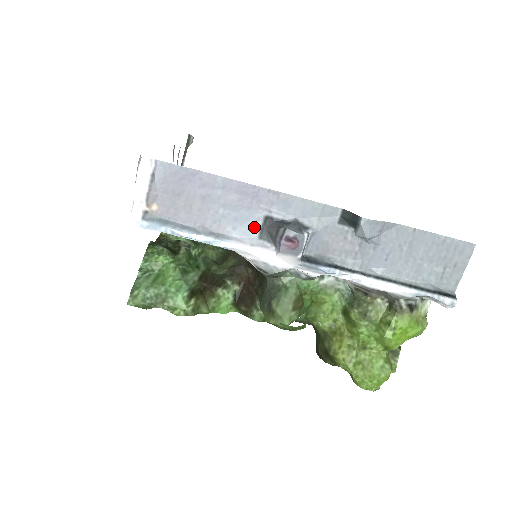
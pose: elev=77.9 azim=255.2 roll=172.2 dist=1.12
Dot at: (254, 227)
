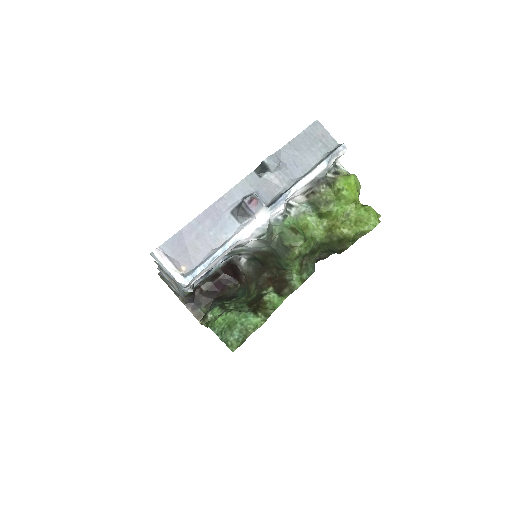
Dot at: (233, 223)
